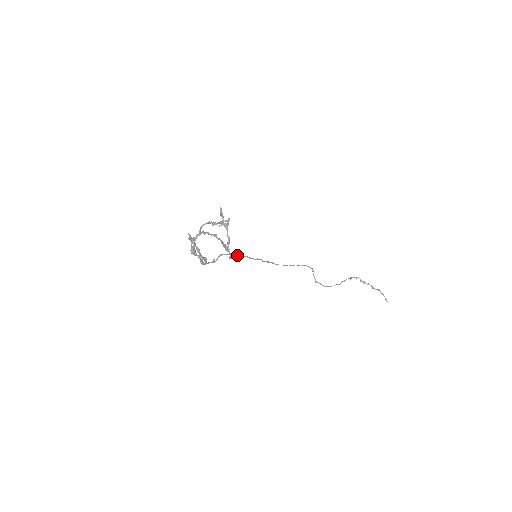
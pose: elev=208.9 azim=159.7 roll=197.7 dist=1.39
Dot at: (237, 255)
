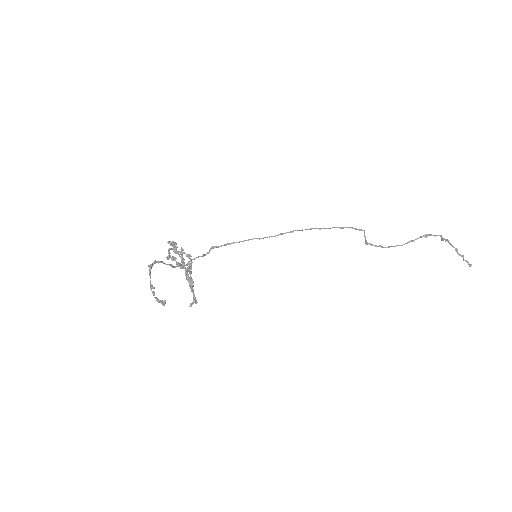
Dot at: (238, 242)
